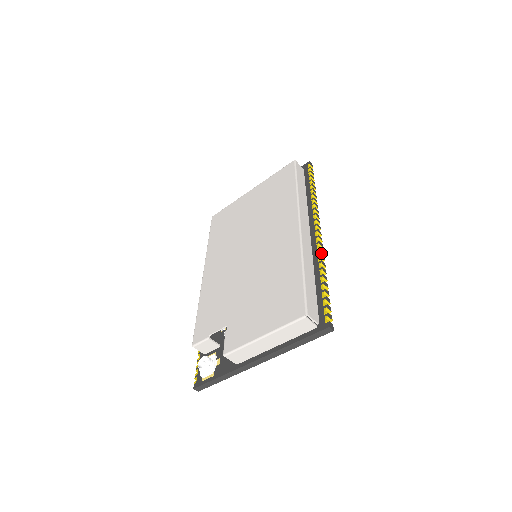
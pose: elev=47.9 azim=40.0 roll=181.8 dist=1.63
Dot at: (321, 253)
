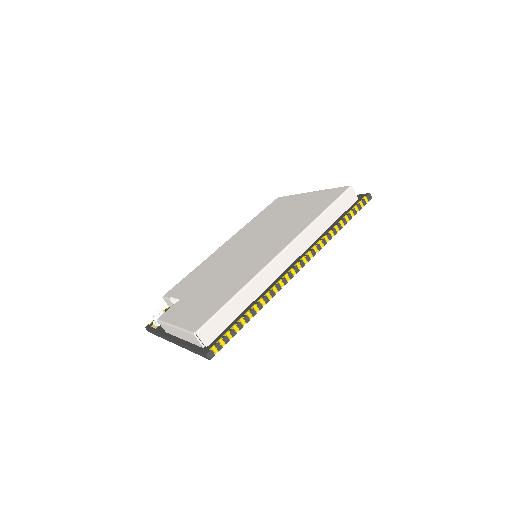
Dot at: (276, 289)
